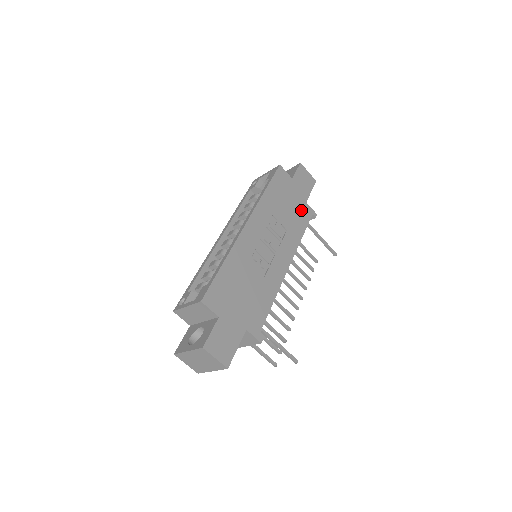
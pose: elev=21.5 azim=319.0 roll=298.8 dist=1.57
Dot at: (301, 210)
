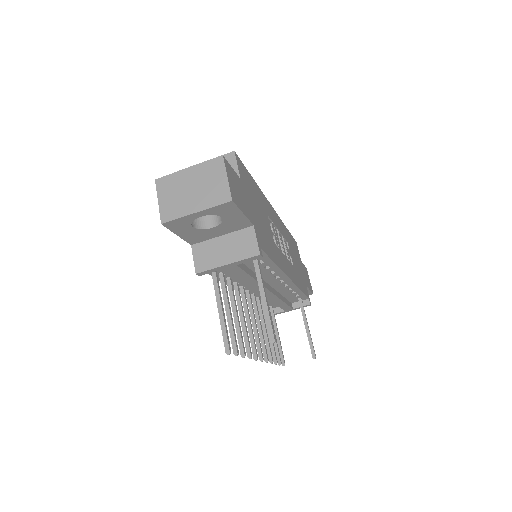
Dot at: (303, 281)
